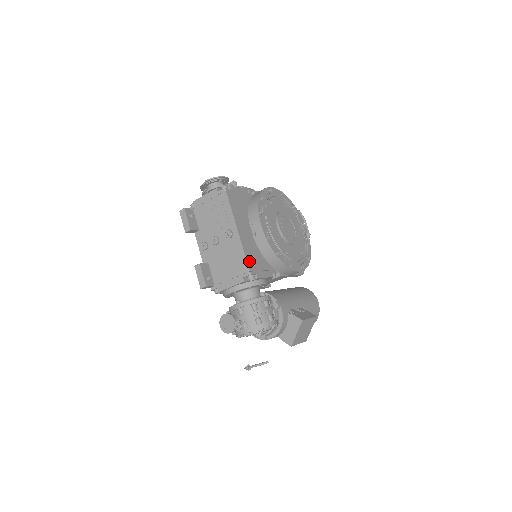
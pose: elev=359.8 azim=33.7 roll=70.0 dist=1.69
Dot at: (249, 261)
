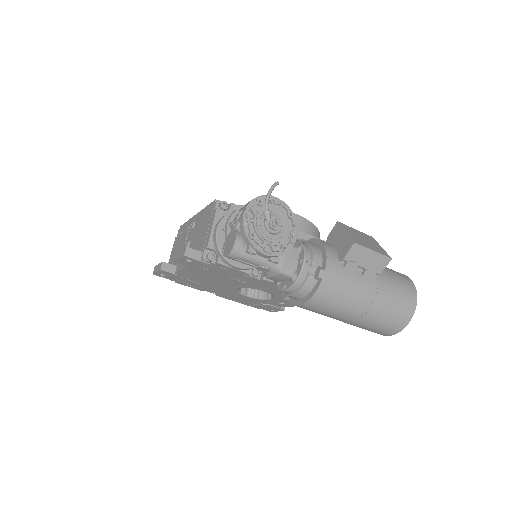
Dot at: occluded
